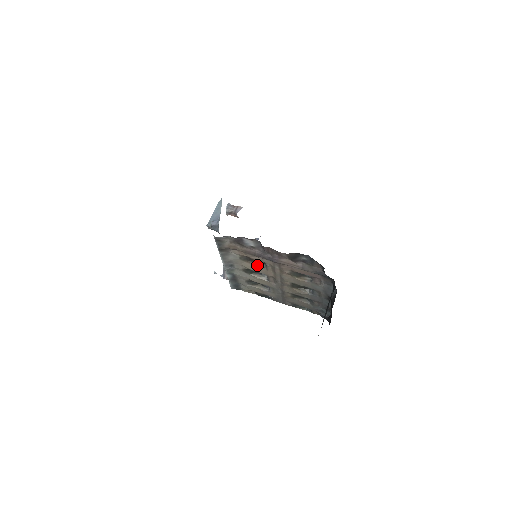
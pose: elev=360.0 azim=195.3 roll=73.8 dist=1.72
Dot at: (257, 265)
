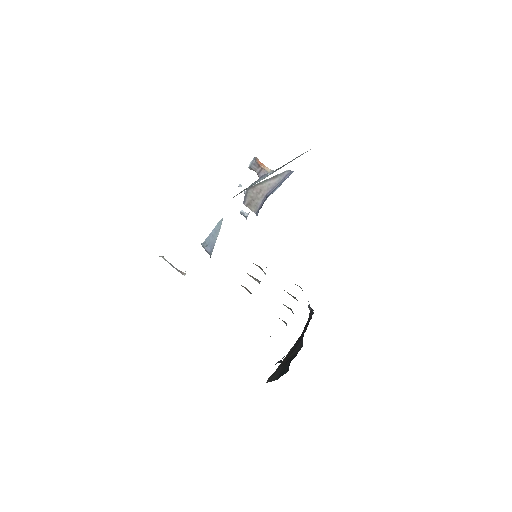
Dot at: (245, 288)
